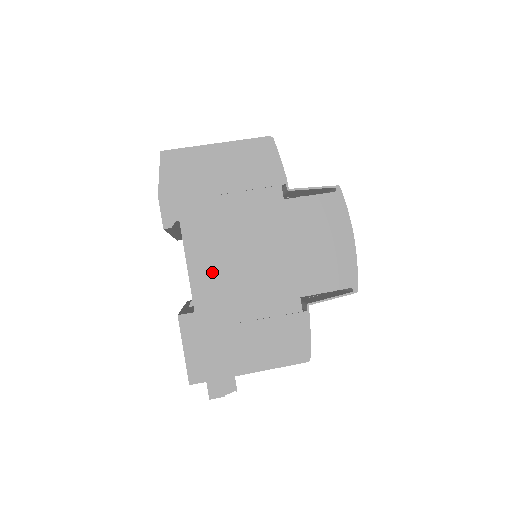
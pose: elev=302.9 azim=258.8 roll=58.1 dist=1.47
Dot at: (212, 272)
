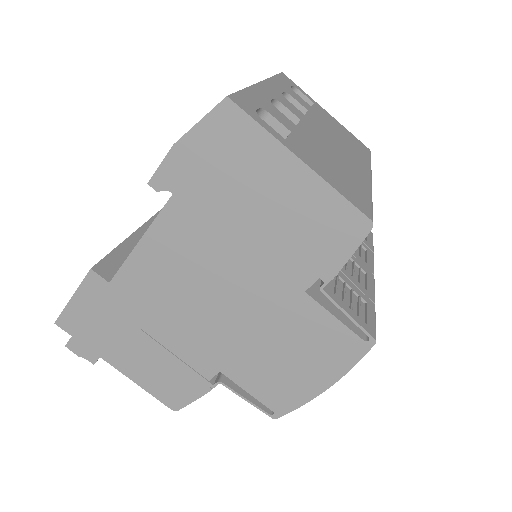
Dot at: (159, 272)
